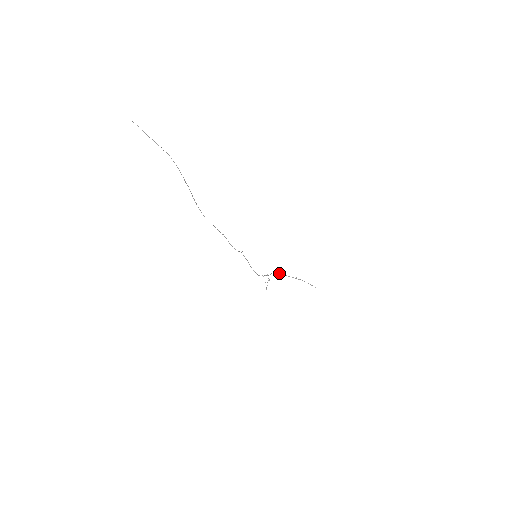
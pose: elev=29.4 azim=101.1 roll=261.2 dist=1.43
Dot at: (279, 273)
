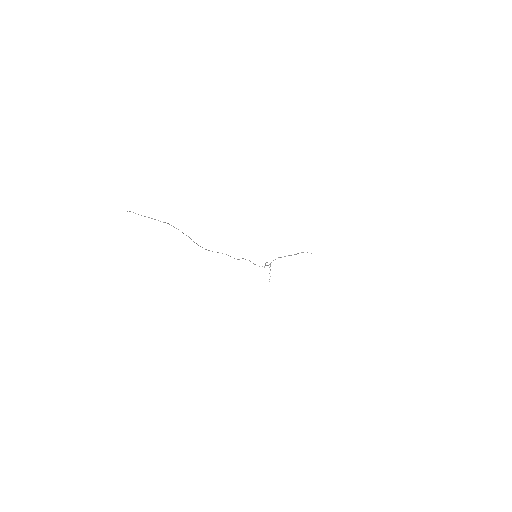
Dot at: occluded
